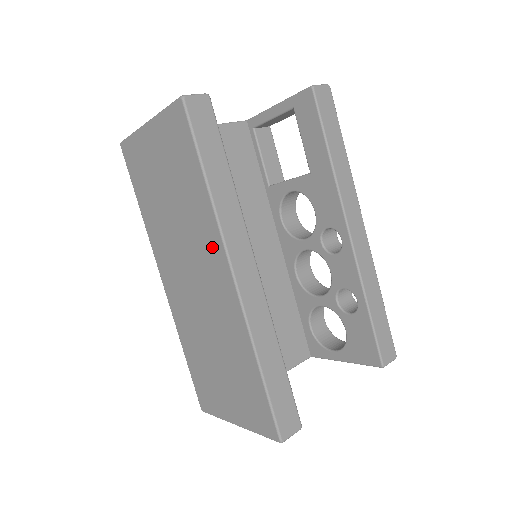
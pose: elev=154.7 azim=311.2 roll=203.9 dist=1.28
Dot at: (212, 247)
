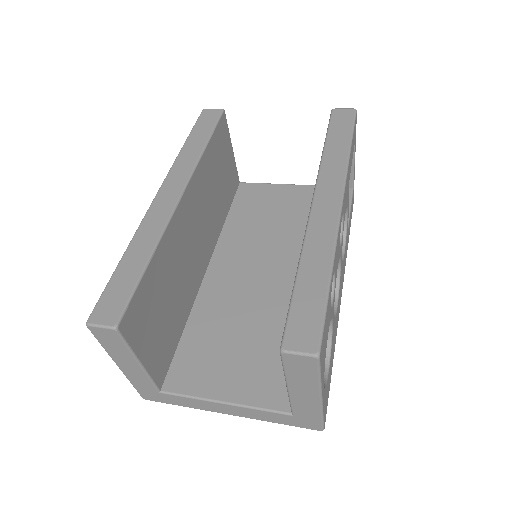
Dot at: occluded
